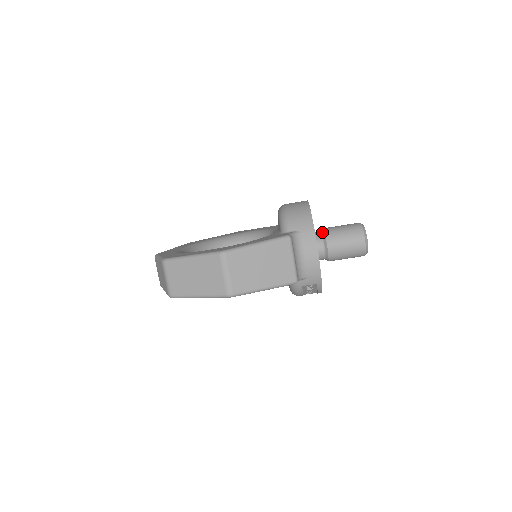
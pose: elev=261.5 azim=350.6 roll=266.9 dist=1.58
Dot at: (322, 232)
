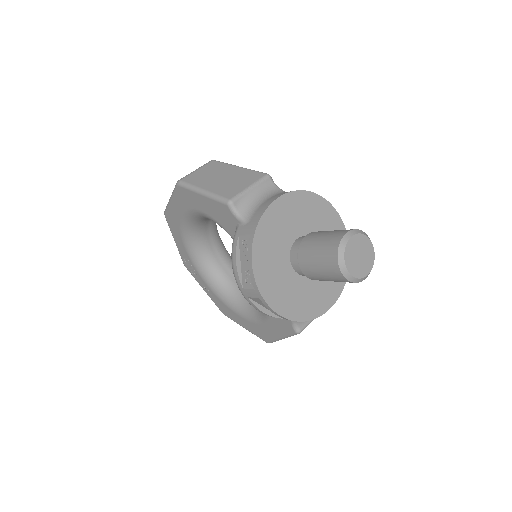
Dot at: occluded
